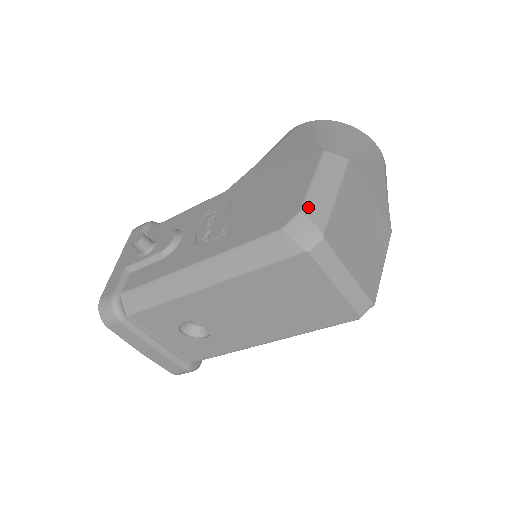
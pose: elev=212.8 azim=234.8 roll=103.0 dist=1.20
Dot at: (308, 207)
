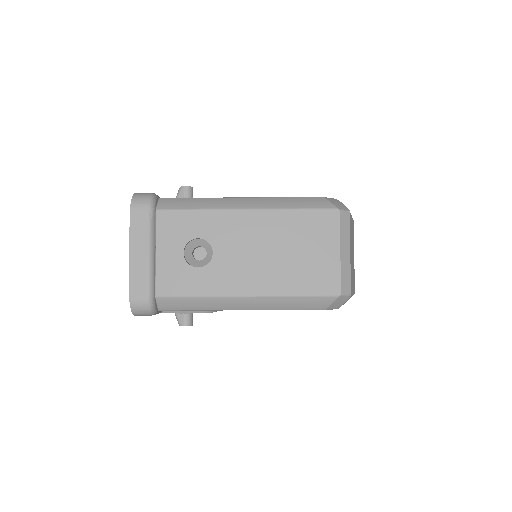
Dot at: occluded
